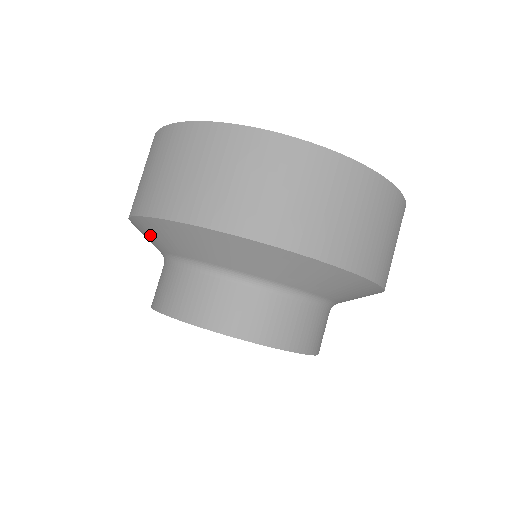
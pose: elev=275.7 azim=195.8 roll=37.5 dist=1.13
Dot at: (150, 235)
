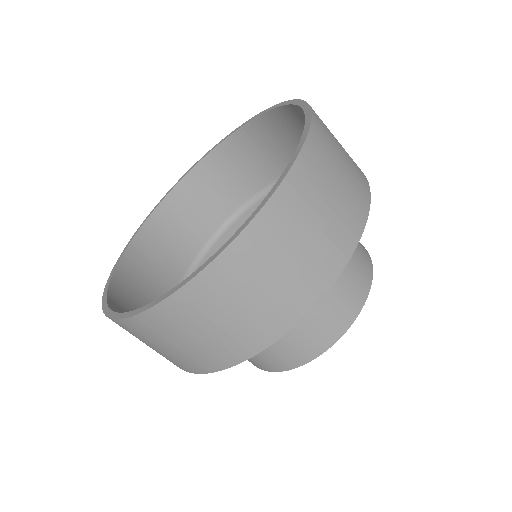
Dot at: occluded
